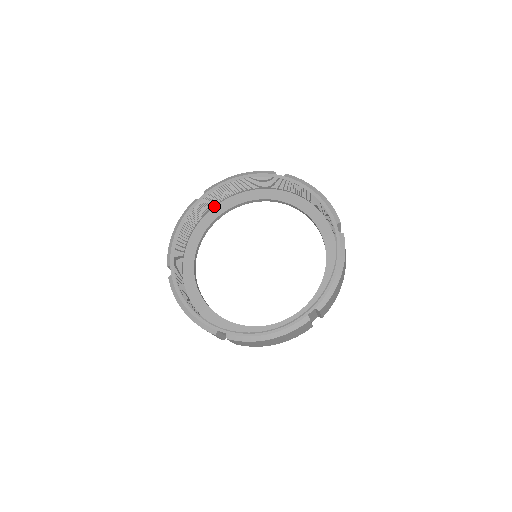
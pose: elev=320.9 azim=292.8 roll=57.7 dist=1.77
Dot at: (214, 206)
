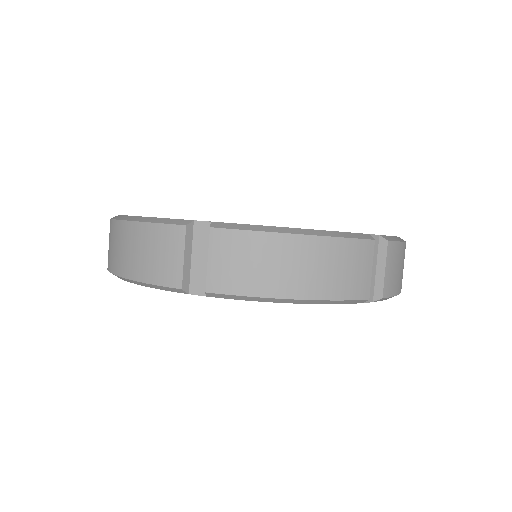
Dot at: occluded
